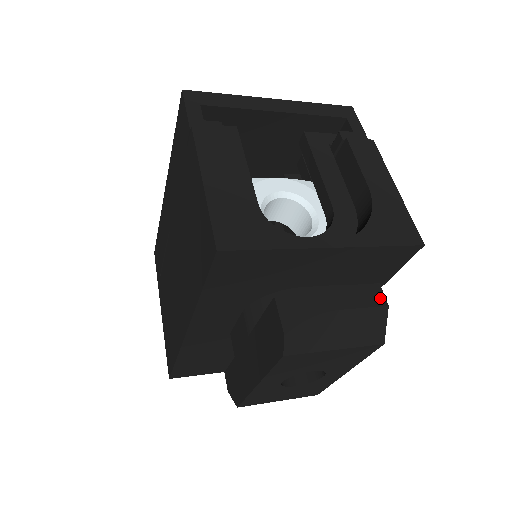
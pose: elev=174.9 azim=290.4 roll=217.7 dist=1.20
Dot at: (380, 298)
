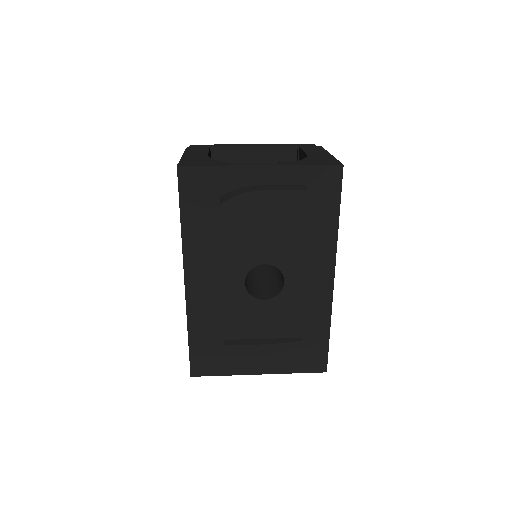
Dot at: (301, 188)
